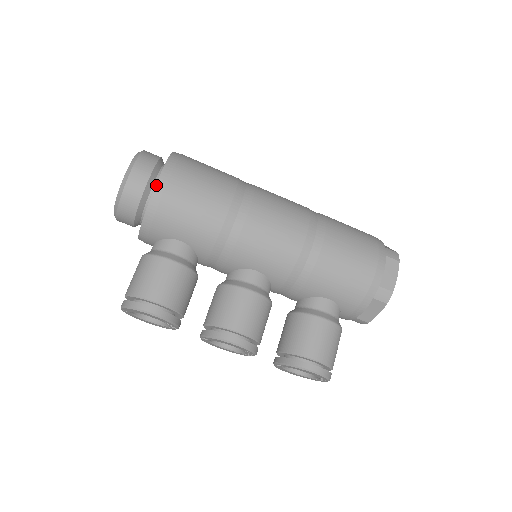
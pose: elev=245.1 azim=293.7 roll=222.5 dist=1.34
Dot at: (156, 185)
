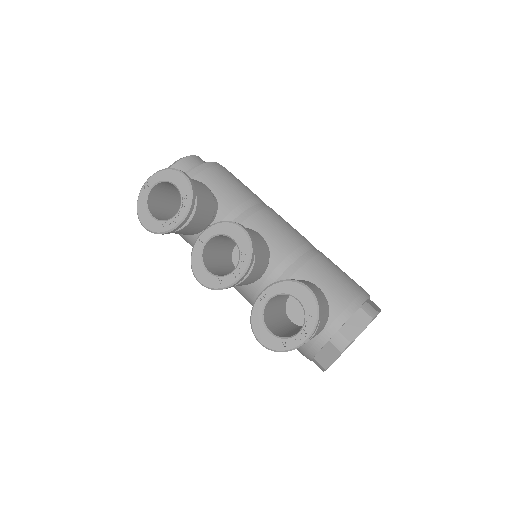
Dot at: (214, 162)
